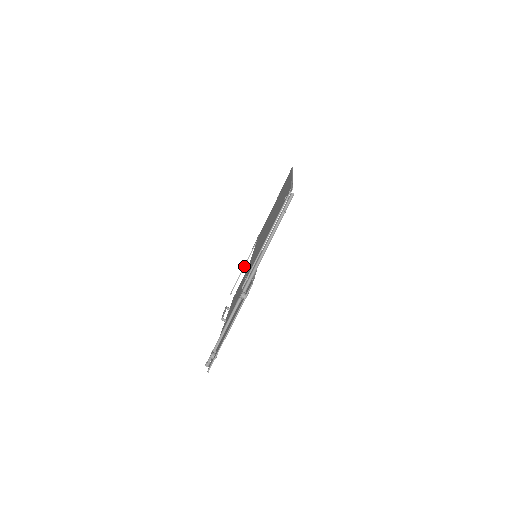
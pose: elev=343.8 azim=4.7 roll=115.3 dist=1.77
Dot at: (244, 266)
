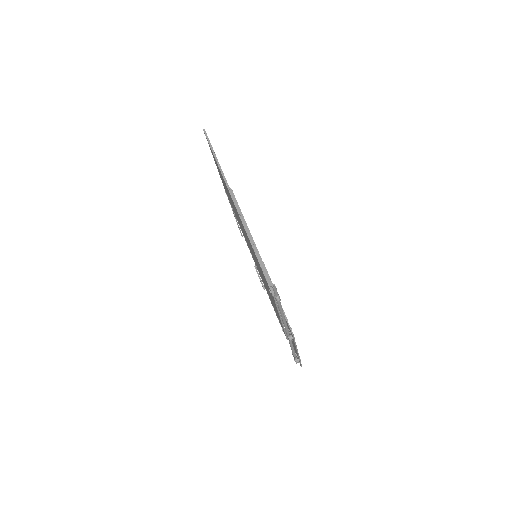
Dot at: (235, 217)
